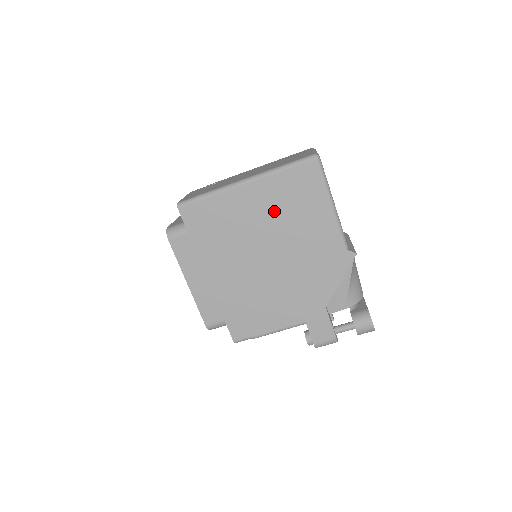
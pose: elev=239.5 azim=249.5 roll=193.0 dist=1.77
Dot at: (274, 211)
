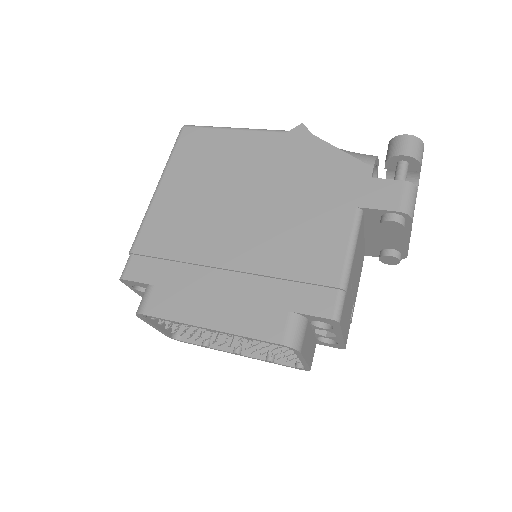
Dot at: (200, 182)
